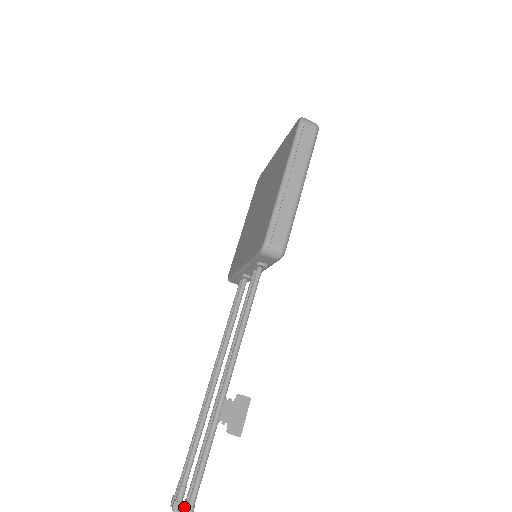
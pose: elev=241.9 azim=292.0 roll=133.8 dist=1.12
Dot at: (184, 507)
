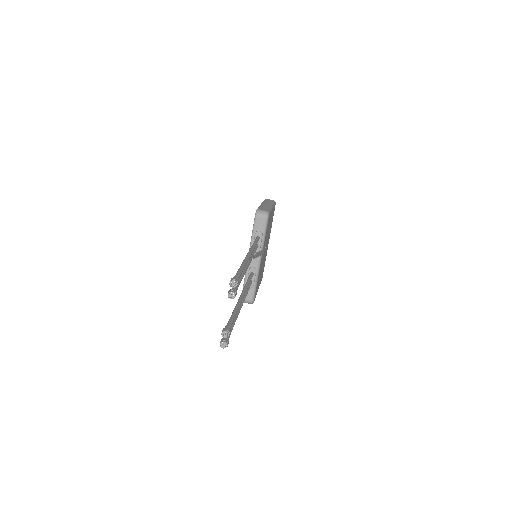
Dot at: (232, 288)
